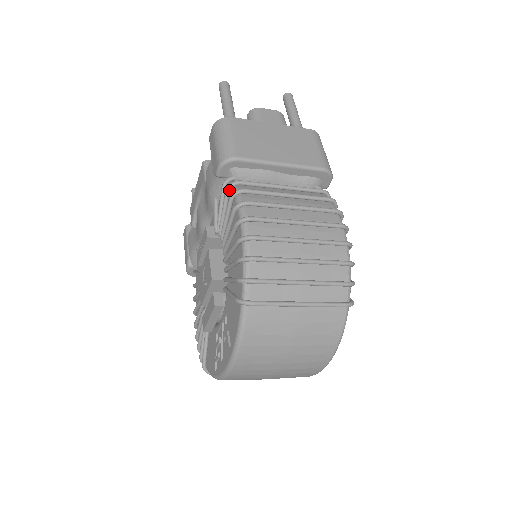
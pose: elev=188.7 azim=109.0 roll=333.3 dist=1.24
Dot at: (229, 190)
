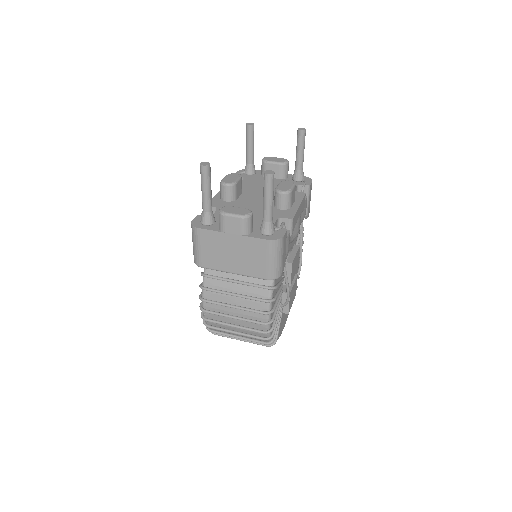
Dot at: occluded
